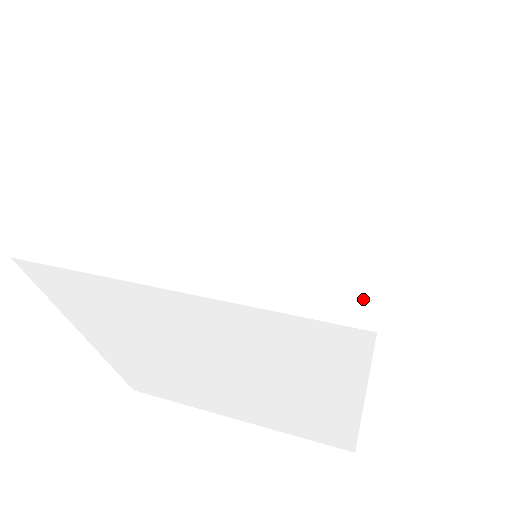
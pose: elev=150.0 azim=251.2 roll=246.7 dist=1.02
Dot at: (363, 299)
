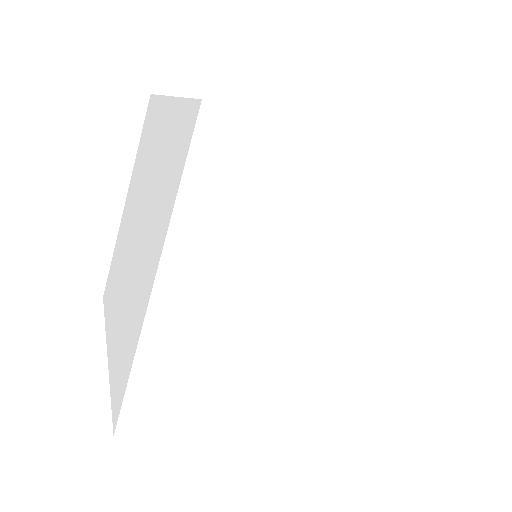
Dot at: (118, 406)
